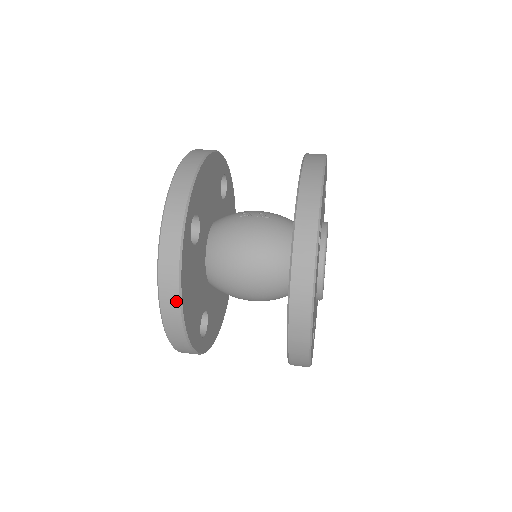
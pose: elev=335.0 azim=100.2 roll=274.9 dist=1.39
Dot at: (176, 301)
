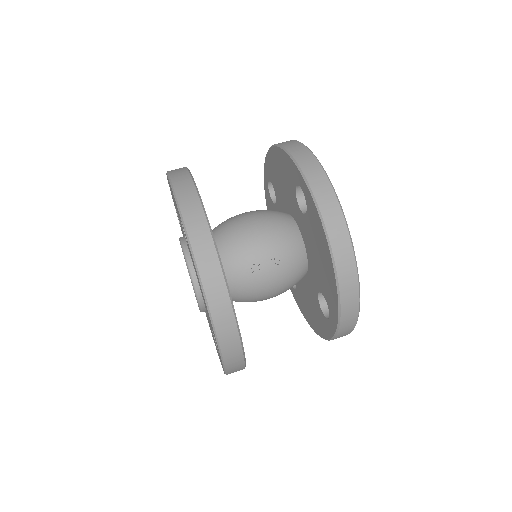
Dot at: occluded
